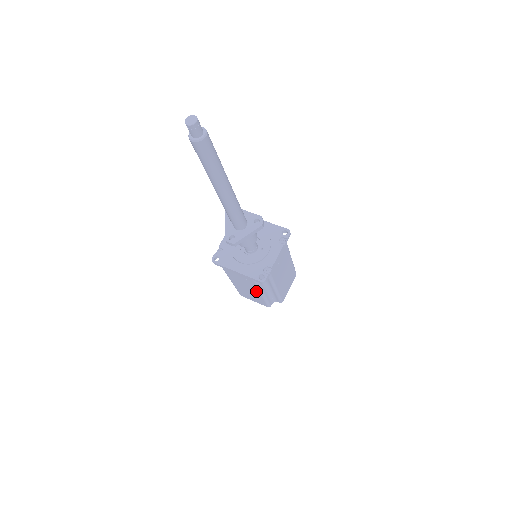
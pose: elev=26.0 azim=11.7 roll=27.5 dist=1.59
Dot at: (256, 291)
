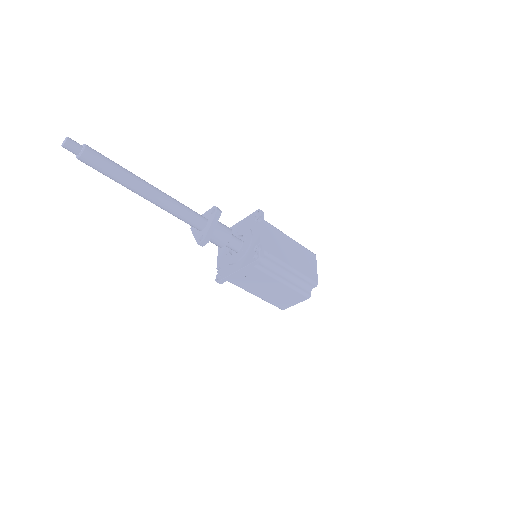
Dot at: (275, 283)
